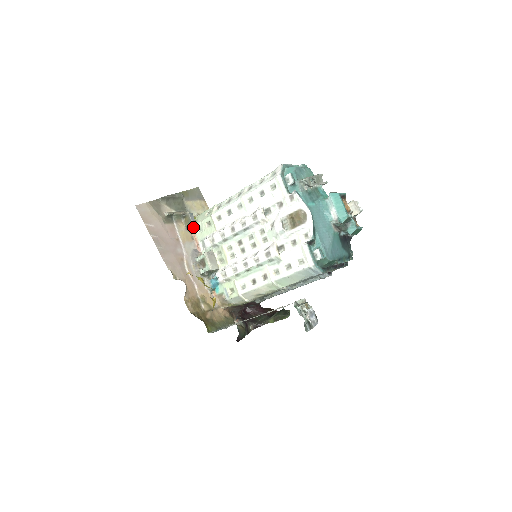
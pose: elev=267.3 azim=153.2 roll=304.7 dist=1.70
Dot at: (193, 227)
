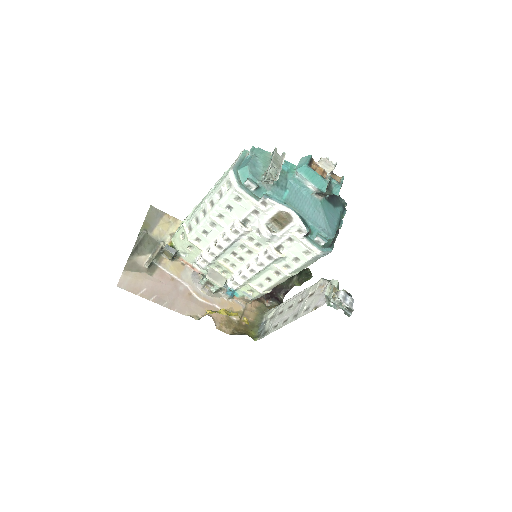
Dot at: (176, 255)
